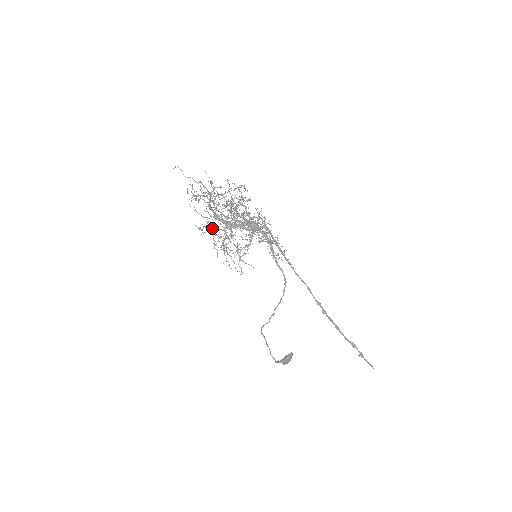
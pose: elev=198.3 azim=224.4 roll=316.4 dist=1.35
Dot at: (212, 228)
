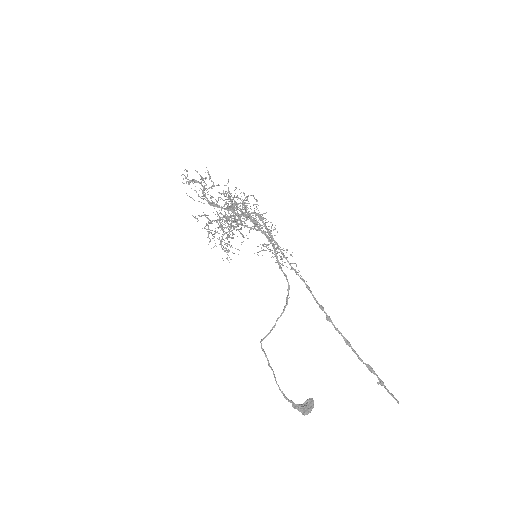
Dot at: (207, 218)
